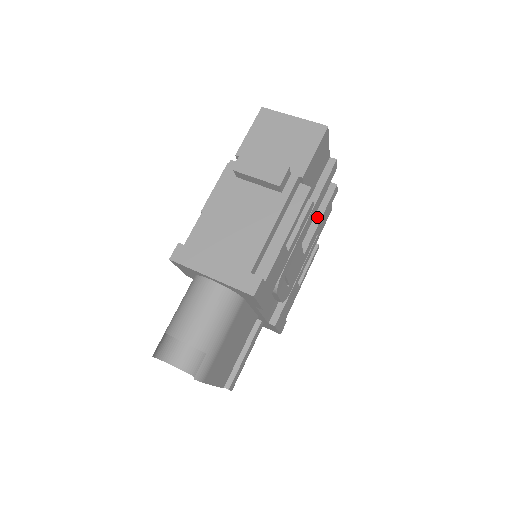
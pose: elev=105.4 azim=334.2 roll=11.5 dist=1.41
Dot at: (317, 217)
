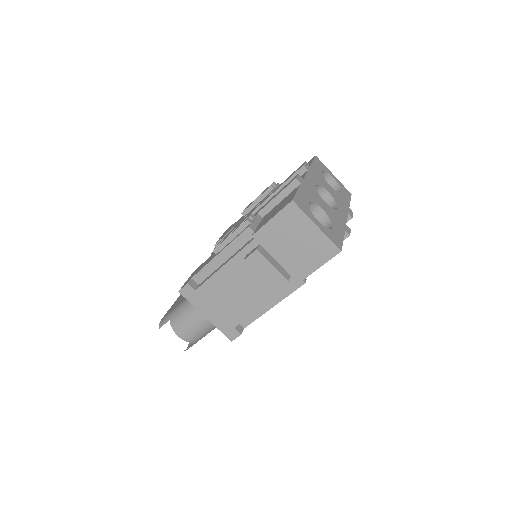
Dot at: occluded
